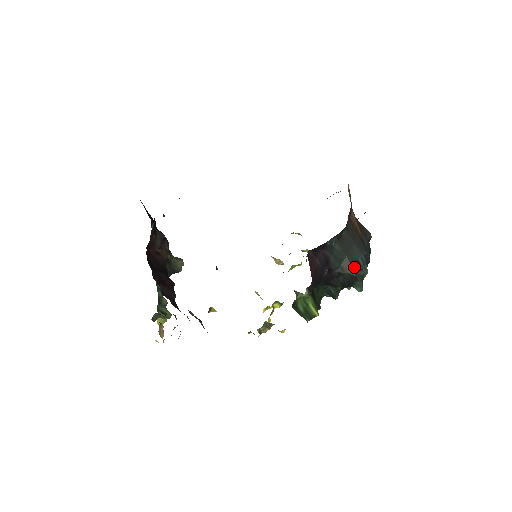
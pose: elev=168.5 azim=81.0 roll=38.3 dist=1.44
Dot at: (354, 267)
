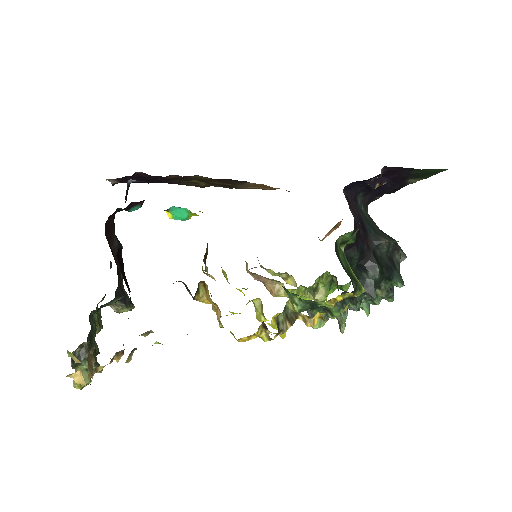
Dot at: occluded
